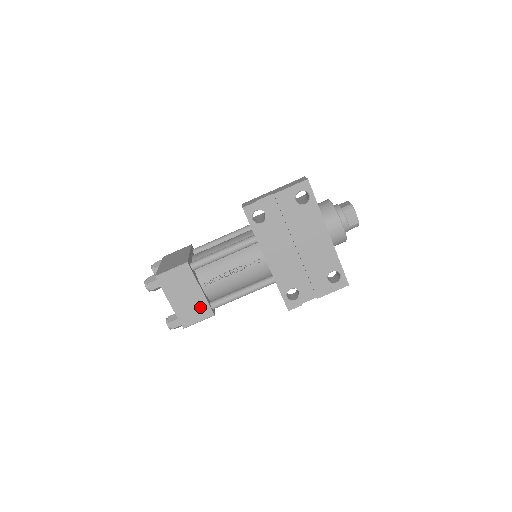
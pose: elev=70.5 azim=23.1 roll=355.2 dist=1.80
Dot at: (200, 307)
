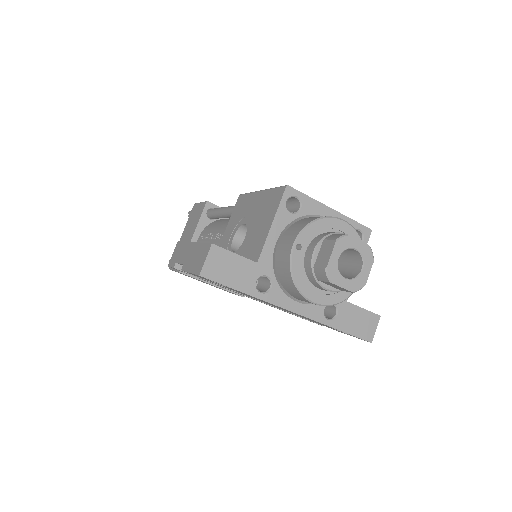
Dot at: occluded
